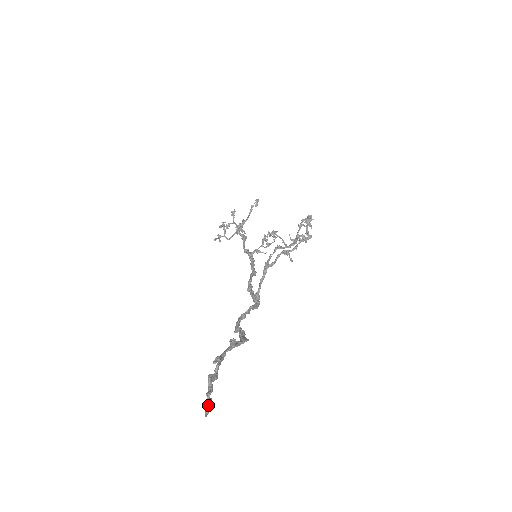
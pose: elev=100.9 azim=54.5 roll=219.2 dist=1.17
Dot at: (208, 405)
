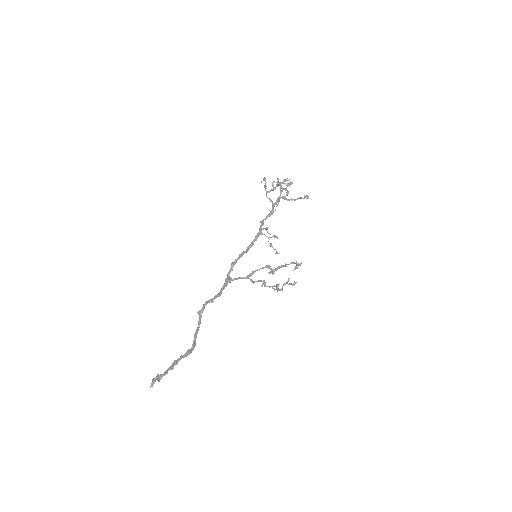
Dot at: occluded
